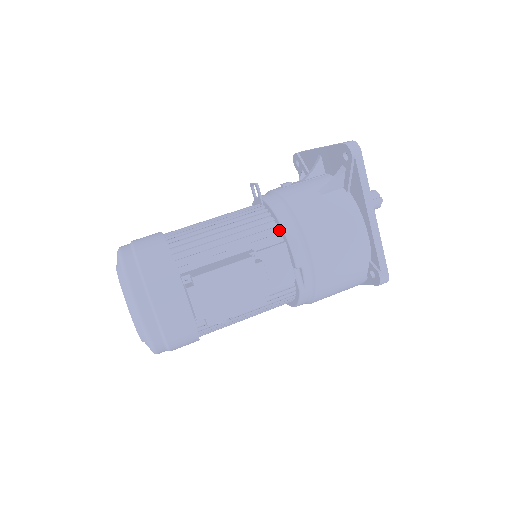
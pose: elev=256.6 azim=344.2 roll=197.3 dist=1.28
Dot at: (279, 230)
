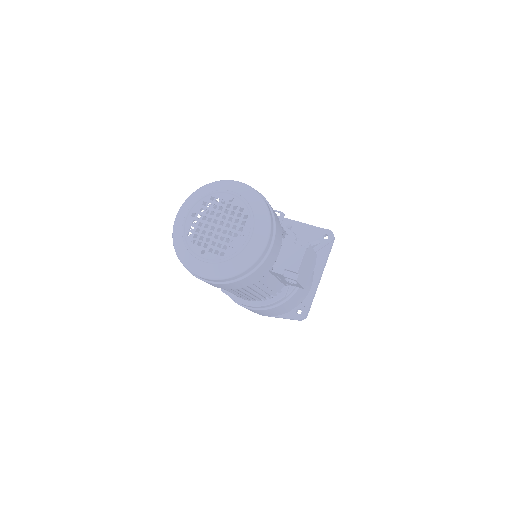
Dot at: occluded
